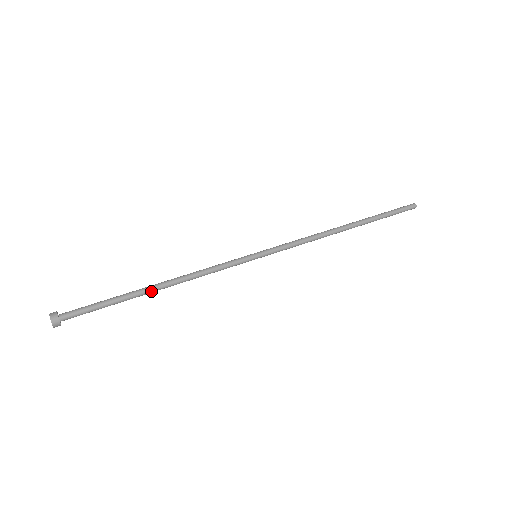
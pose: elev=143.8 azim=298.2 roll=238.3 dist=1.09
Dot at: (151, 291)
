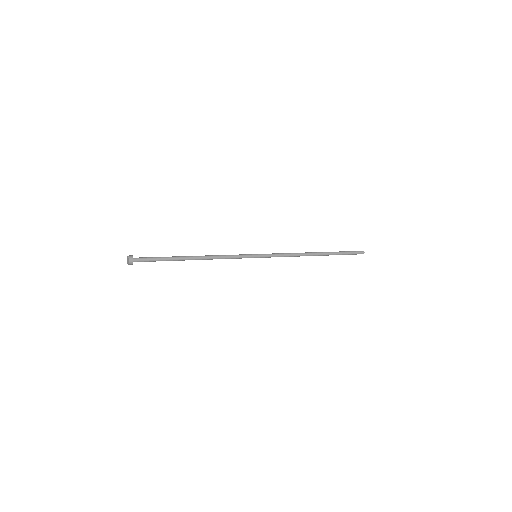
Dot at: (189, 257)
